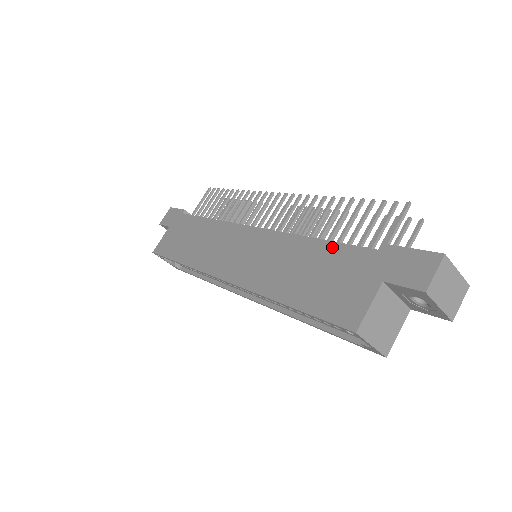
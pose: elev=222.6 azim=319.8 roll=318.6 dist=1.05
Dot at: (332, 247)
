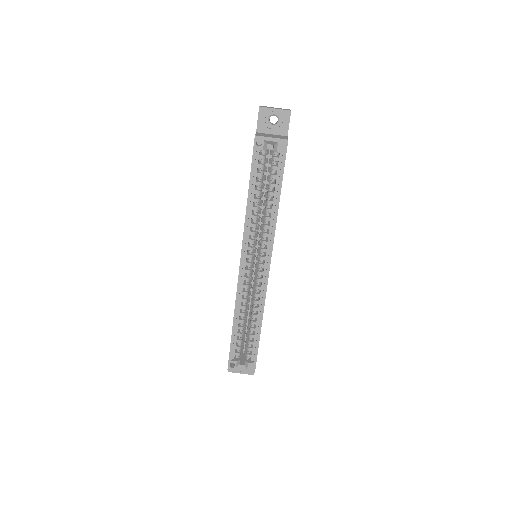
Dot at: occluded
